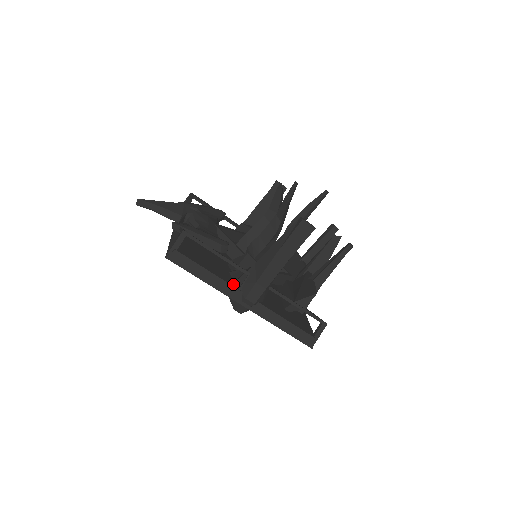
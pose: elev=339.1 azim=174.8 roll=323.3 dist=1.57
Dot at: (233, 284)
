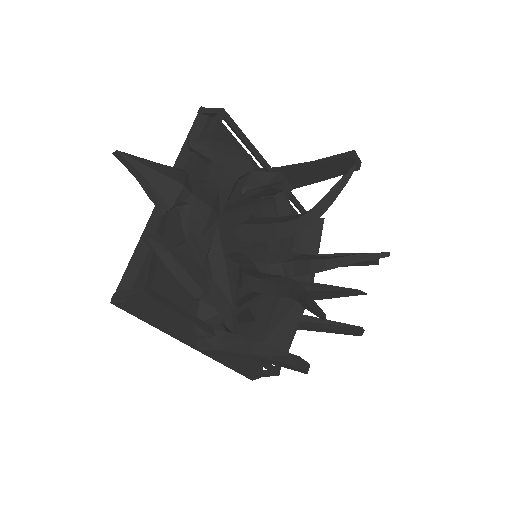
Dot at: (191, 331)
